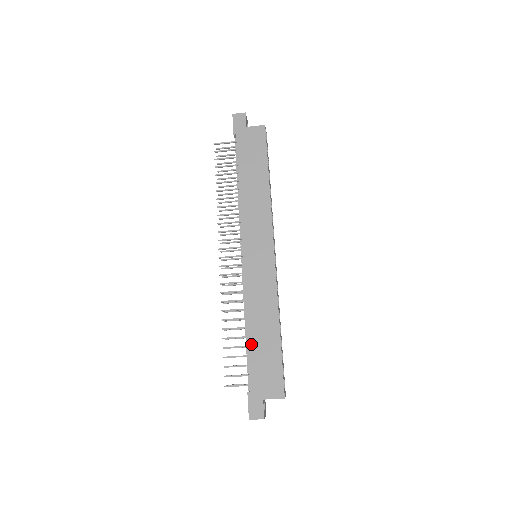
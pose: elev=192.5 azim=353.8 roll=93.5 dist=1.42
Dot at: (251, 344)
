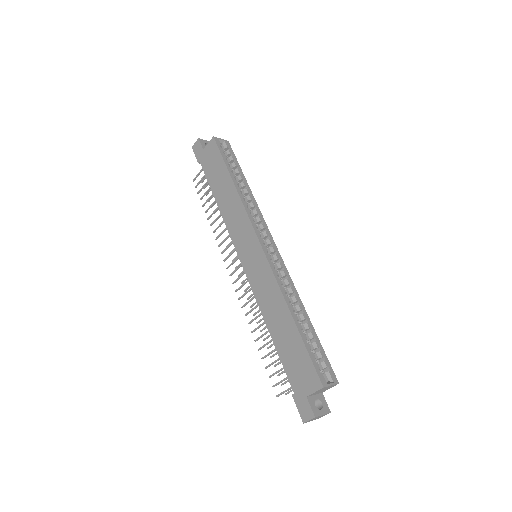
Dot at: (277, 344)
